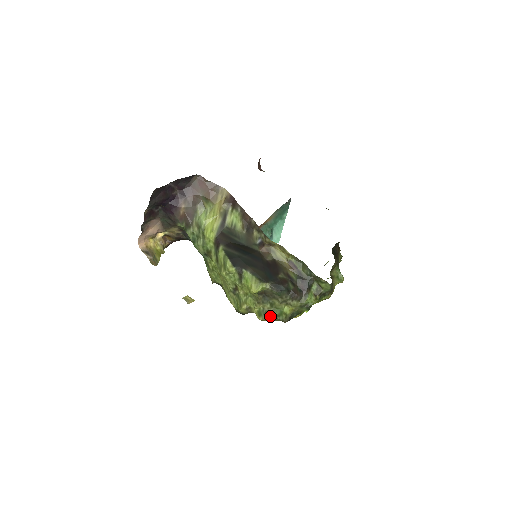
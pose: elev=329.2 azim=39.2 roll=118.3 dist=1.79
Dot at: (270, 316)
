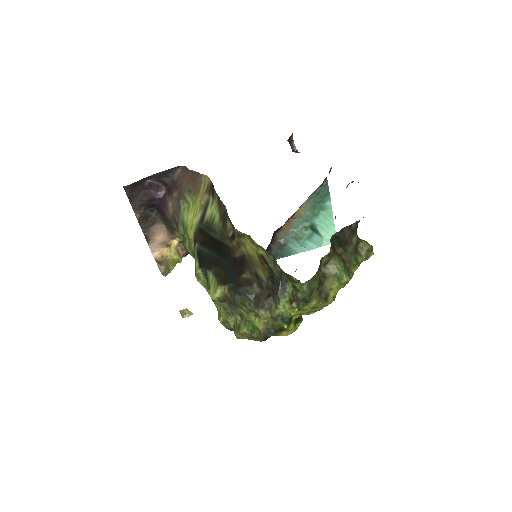
Dot at: (243, 332)
